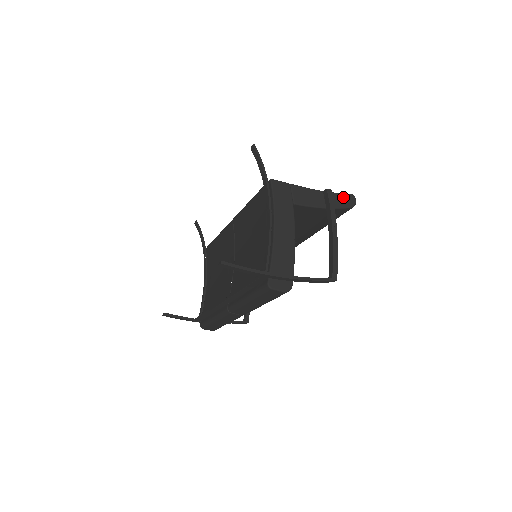
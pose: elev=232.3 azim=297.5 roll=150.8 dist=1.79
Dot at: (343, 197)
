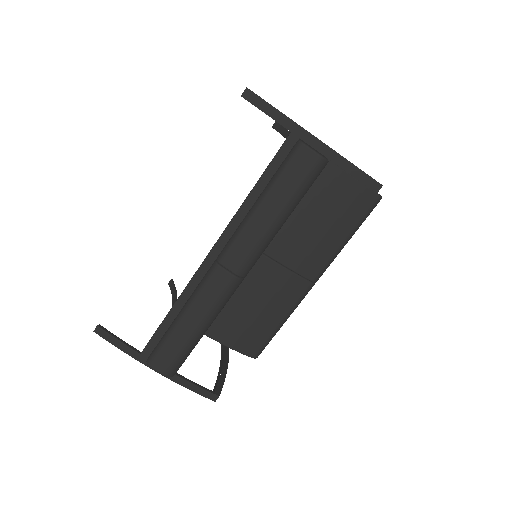
Dot at: occluded
